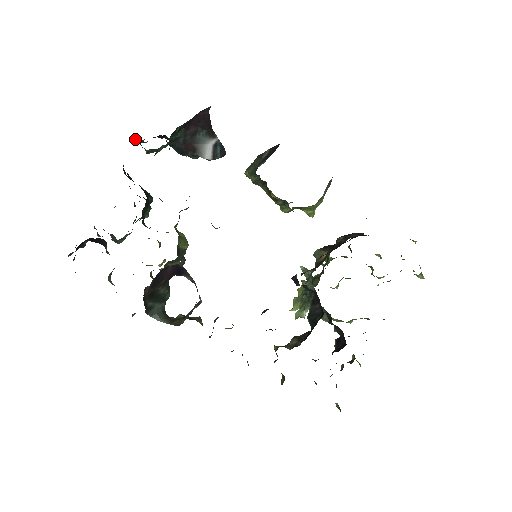
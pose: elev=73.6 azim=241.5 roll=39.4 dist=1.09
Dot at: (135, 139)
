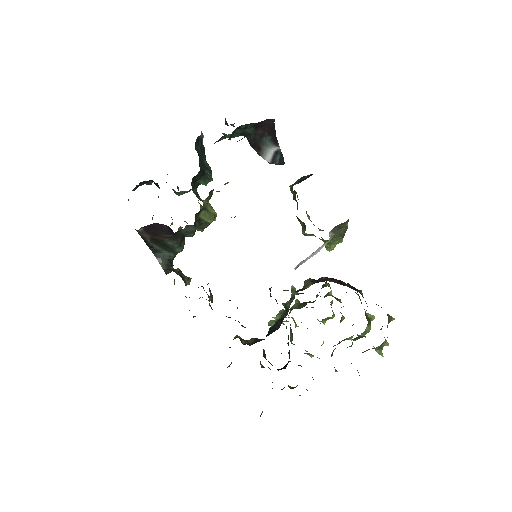
Dot at: (225, 121)
